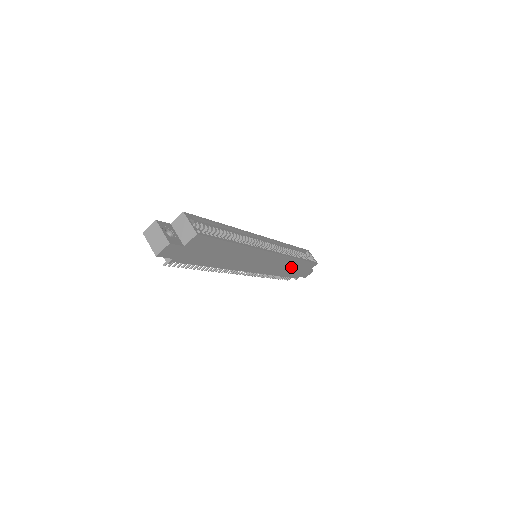
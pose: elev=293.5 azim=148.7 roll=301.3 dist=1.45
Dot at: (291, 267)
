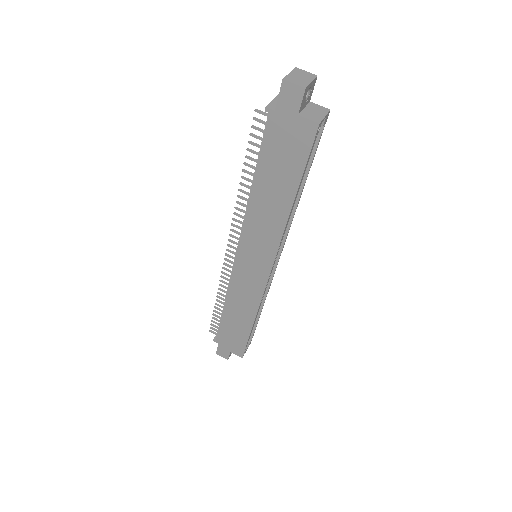
Dot at: (239, 318)
